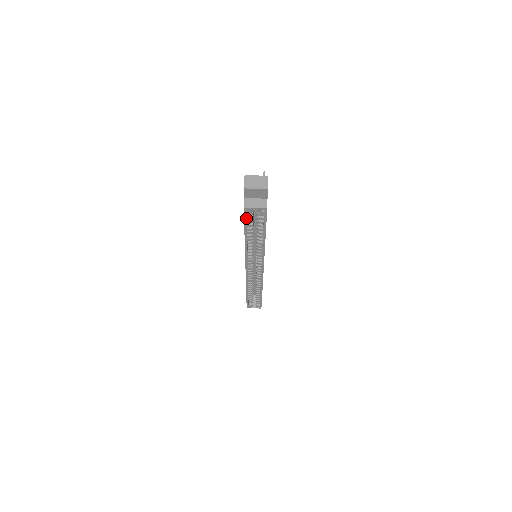
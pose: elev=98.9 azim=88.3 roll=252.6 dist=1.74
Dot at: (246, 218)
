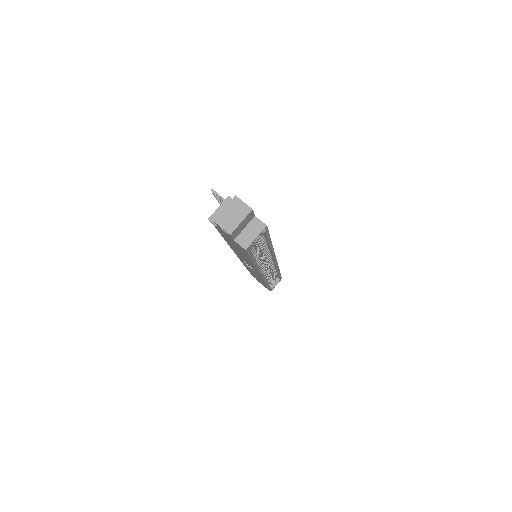
Dot at: (250, 253)
